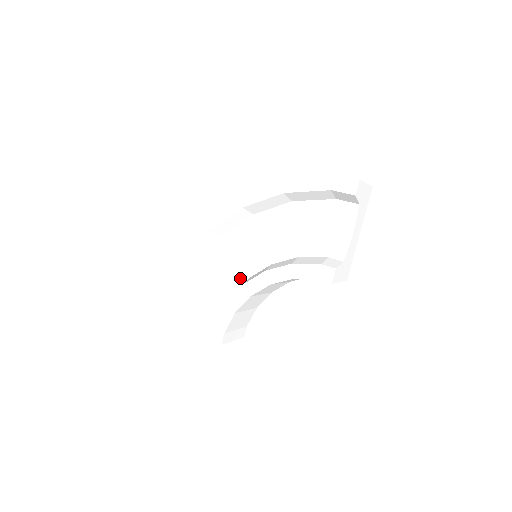
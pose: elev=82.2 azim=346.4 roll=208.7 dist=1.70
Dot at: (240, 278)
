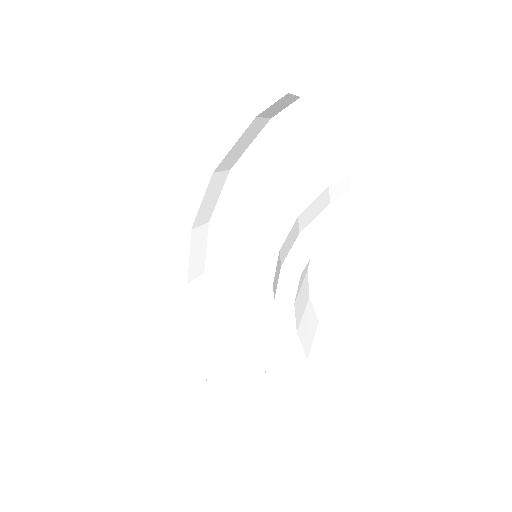
Dot at: (264, 292)
